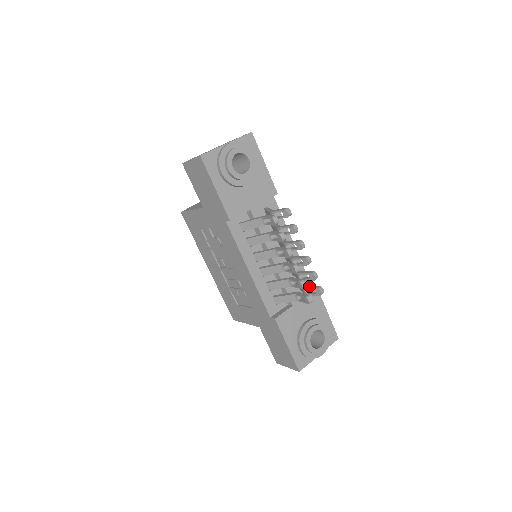
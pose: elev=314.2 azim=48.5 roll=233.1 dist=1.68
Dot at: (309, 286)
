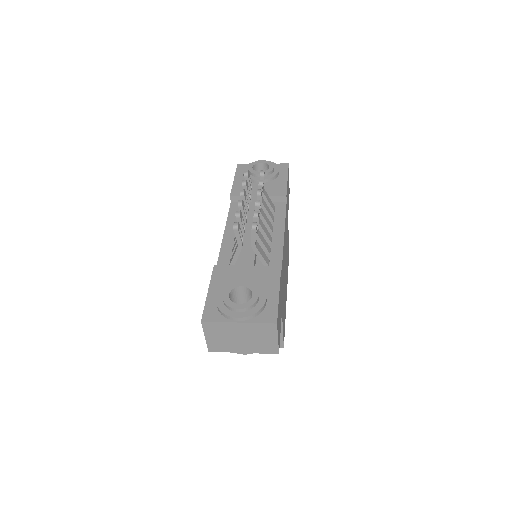
Dot at: occluded
